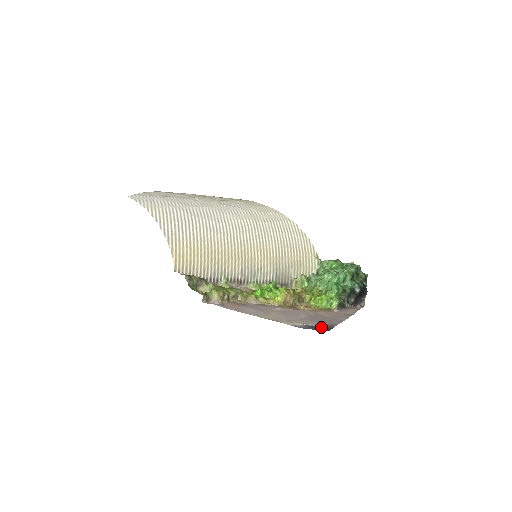
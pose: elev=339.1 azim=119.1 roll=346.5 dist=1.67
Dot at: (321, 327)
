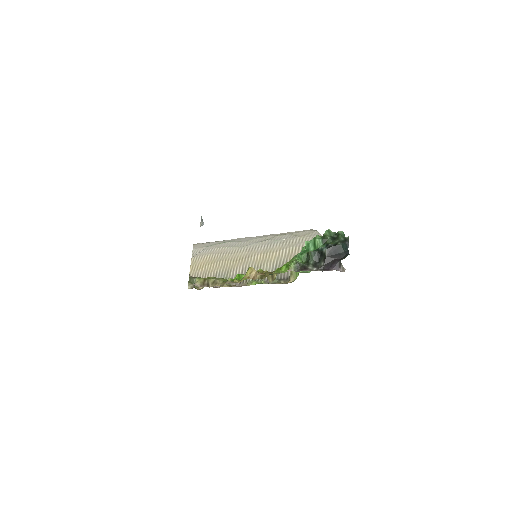
Dot at: occluded
